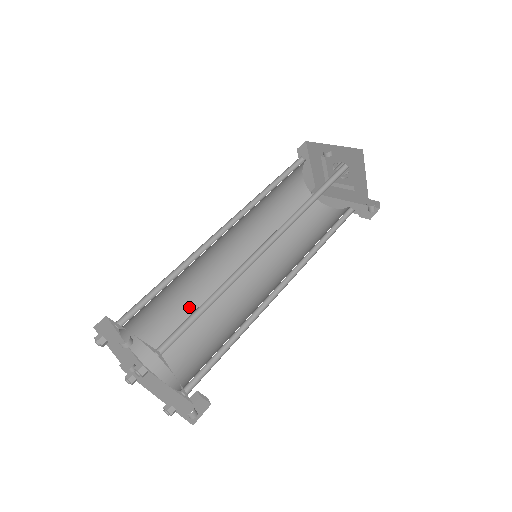
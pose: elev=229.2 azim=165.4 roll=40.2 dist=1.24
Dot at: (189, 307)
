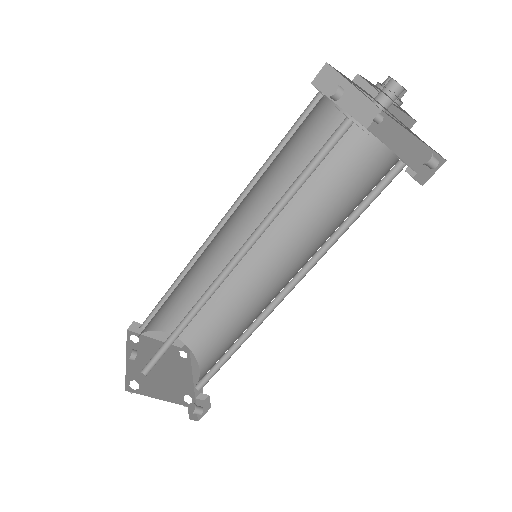
Dot at: (218, 297)
